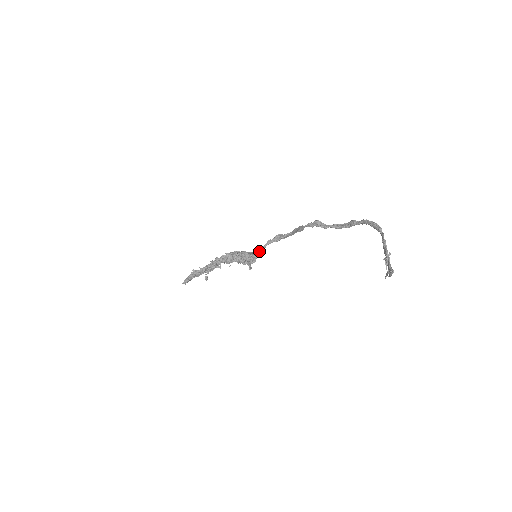
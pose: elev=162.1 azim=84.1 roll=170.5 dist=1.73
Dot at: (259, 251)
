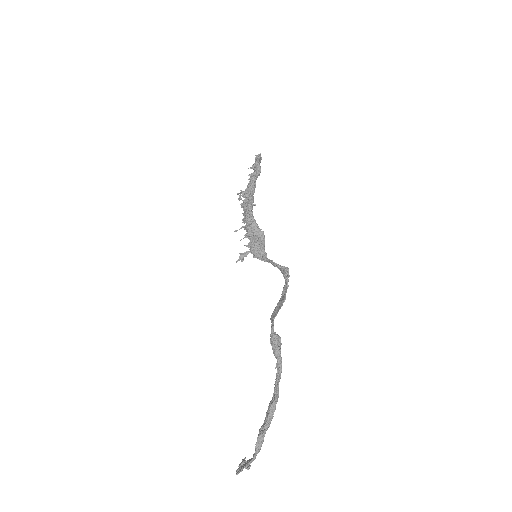
Dot at: (261, 256)
